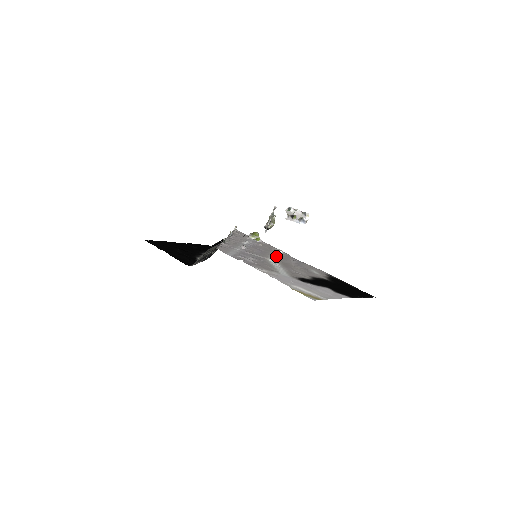
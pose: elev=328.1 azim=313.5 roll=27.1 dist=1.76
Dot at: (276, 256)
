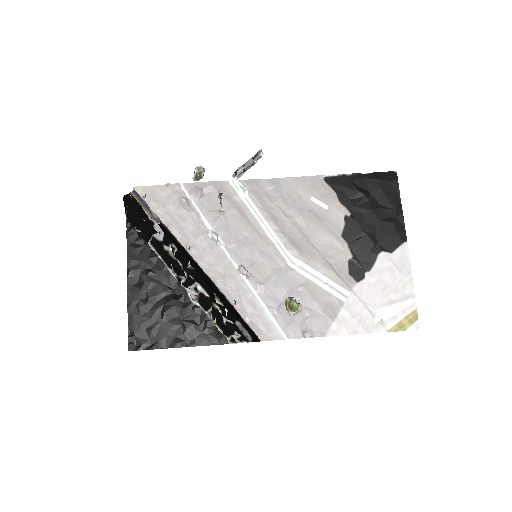
Dot at: (269, 229)
